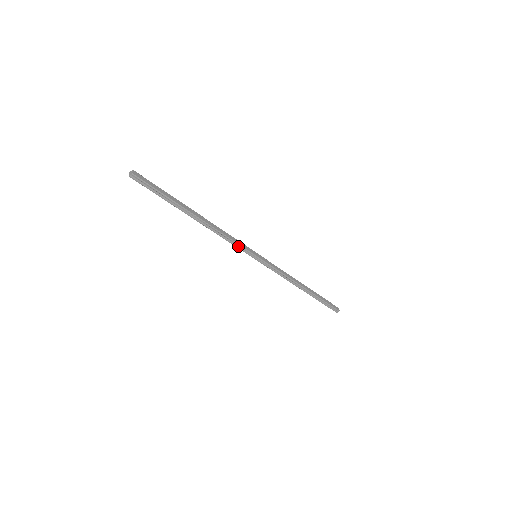
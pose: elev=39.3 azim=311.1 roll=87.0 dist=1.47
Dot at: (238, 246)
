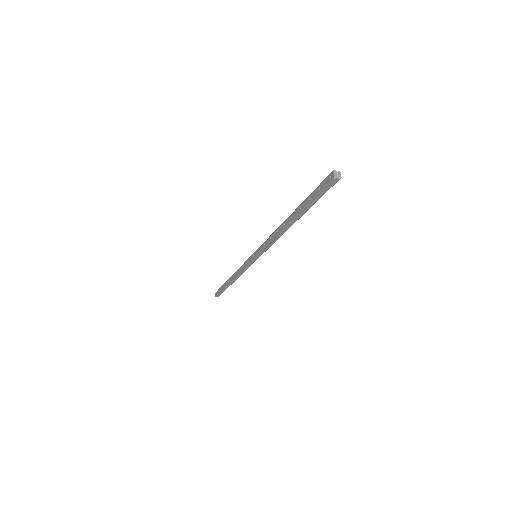
Dot at: (265, 248)
